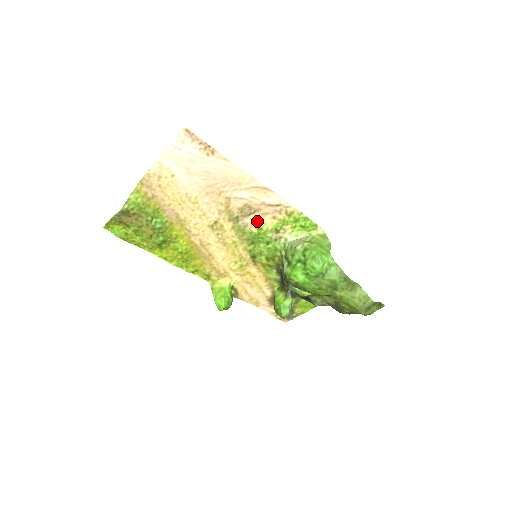
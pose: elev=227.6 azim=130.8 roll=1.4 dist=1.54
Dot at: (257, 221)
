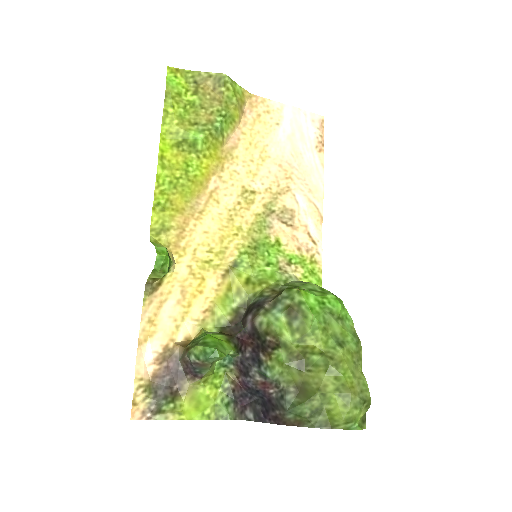
Dot at: (282, 235)
